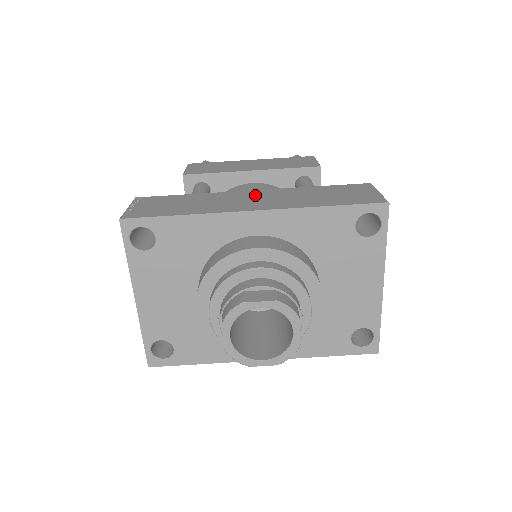
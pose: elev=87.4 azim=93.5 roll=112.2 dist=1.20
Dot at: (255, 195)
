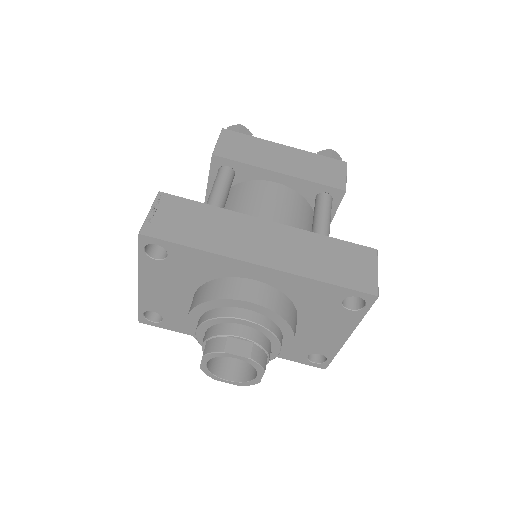
Dot at: (269, 233)
